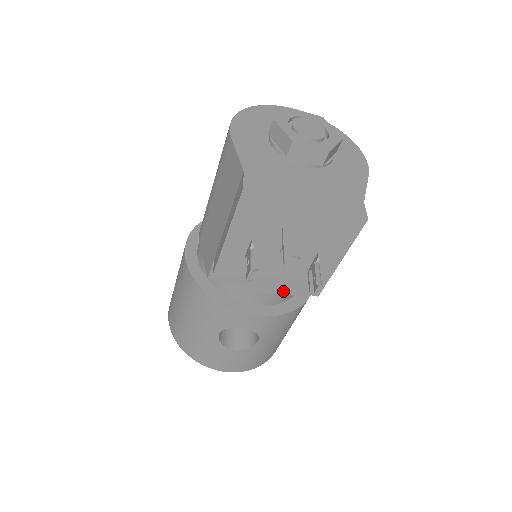
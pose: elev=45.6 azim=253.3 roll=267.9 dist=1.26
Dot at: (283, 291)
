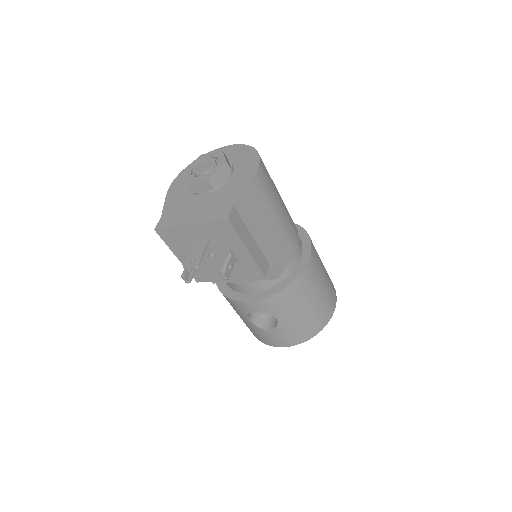
Dot at: (260, 279)
